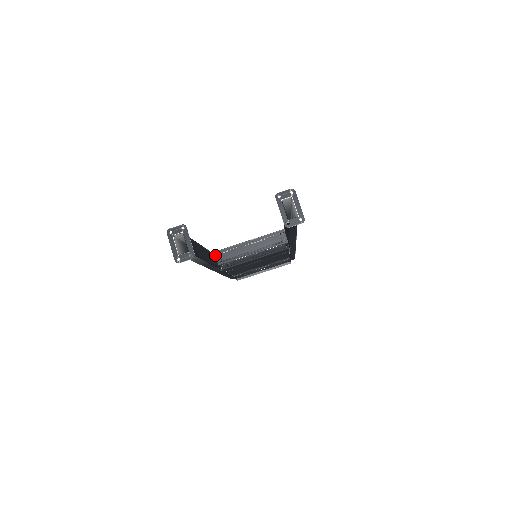
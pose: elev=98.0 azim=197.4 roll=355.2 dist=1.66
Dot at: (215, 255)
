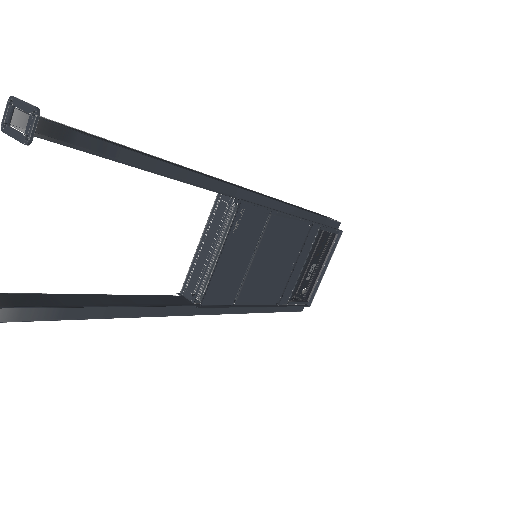
Dot at: (183, 296)
